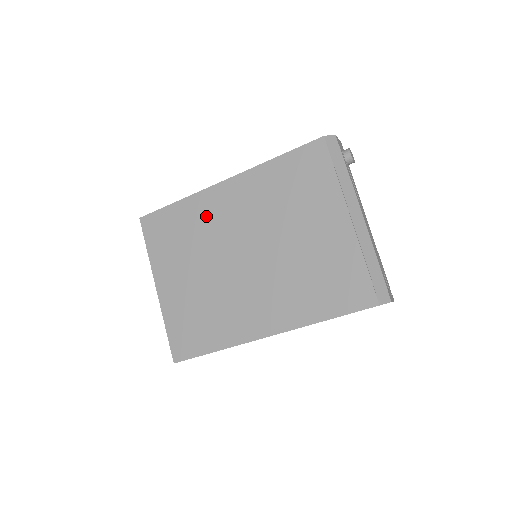
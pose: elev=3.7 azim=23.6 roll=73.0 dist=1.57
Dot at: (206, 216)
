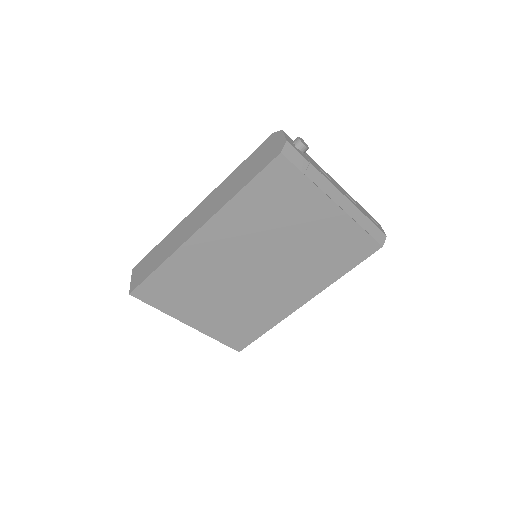
Dot at: (199, 263)
